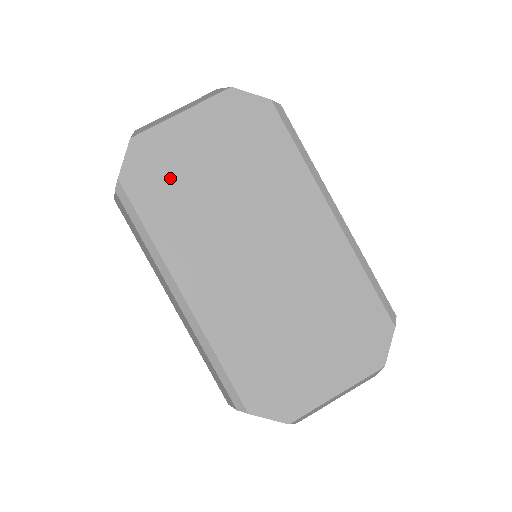
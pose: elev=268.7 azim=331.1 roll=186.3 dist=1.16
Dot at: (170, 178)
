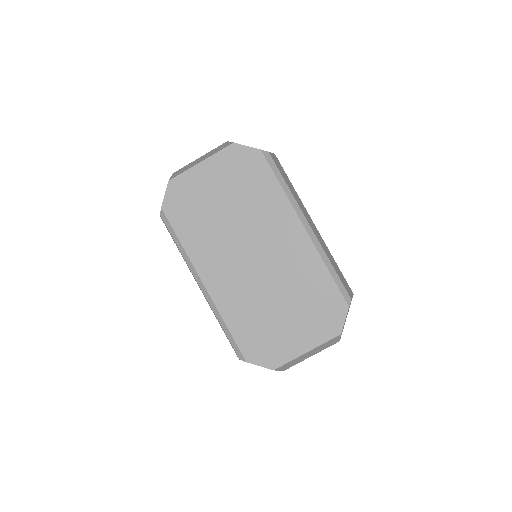
Dot at: (194, 206)
